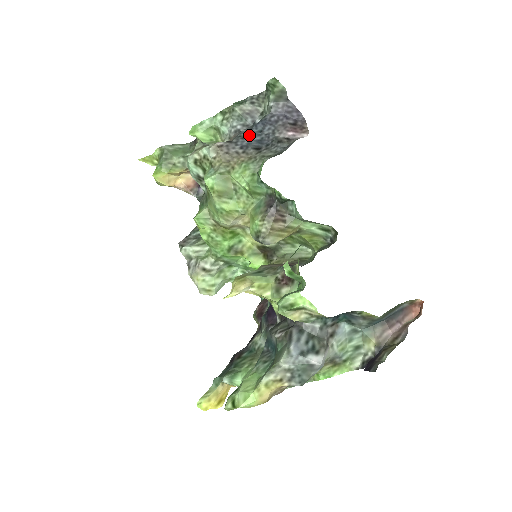
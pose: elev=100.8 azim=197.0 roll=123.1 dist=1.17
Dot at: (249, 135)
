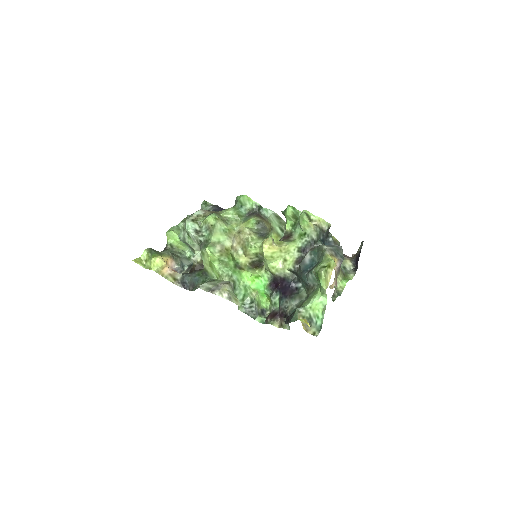
Dot at: occluded
